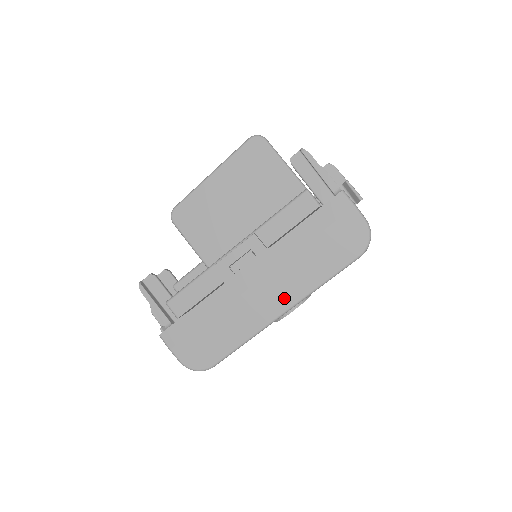
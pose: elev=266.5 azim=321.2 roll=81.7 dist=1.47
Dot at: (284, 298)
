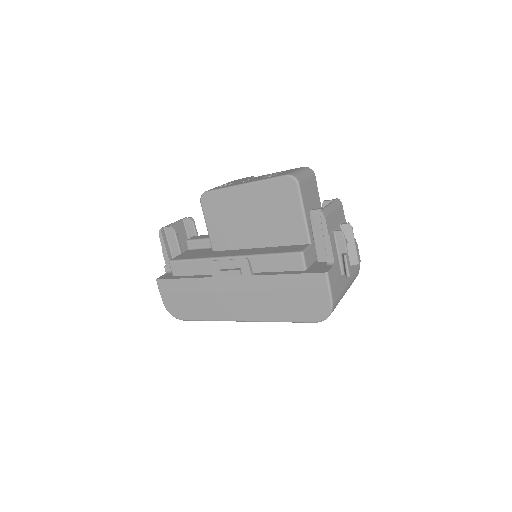
Dot at: (248, 313)
